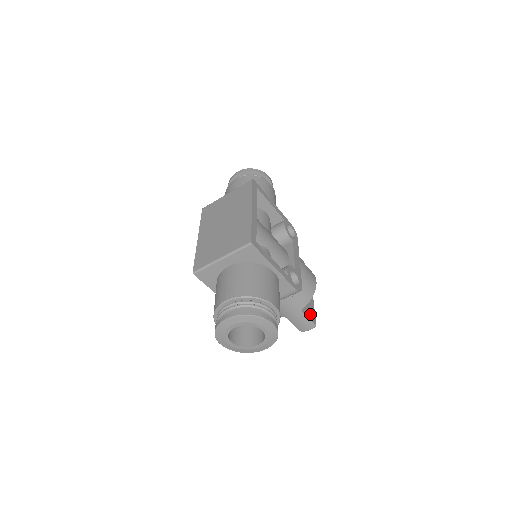
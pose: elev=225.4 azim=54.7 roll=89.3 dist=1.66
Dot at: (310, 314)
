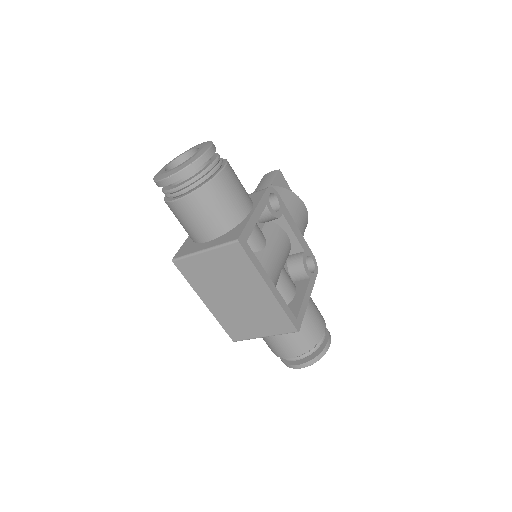
Dot at: occluded
